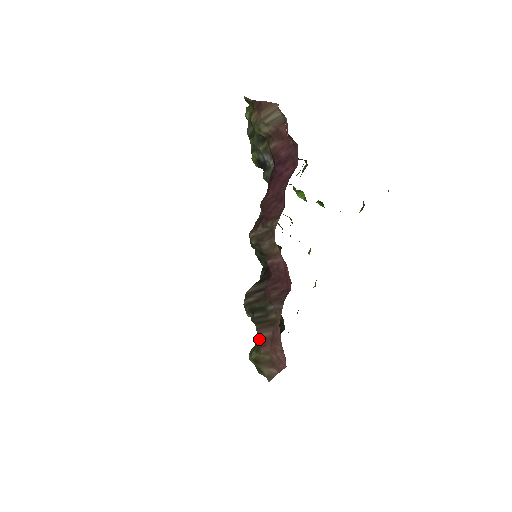
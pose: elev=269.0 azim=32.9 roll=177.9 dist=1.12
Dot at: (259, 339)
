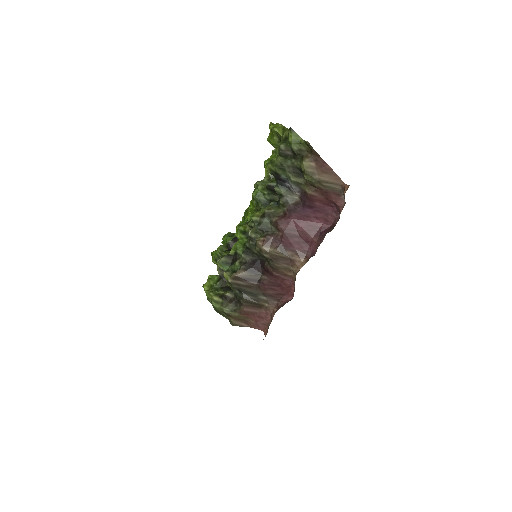
Dot at: (244, 311)
